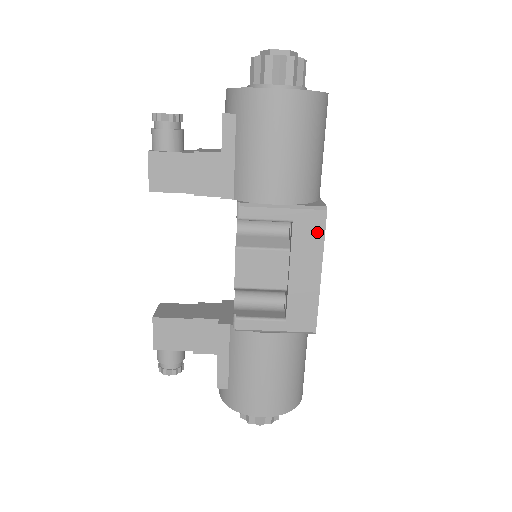
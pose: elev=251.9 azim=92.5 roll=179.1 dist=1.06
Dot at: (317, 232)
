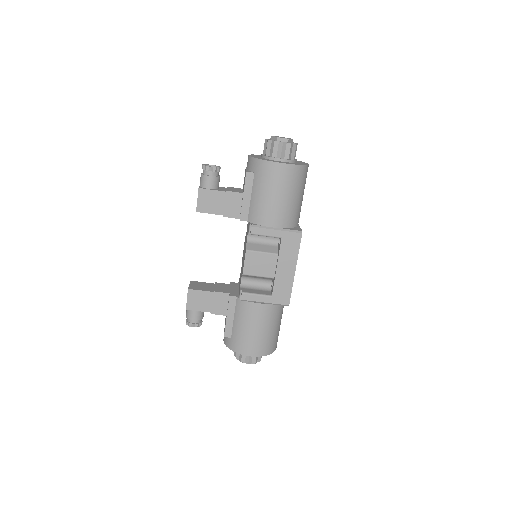
Dot at: (295, 245)
